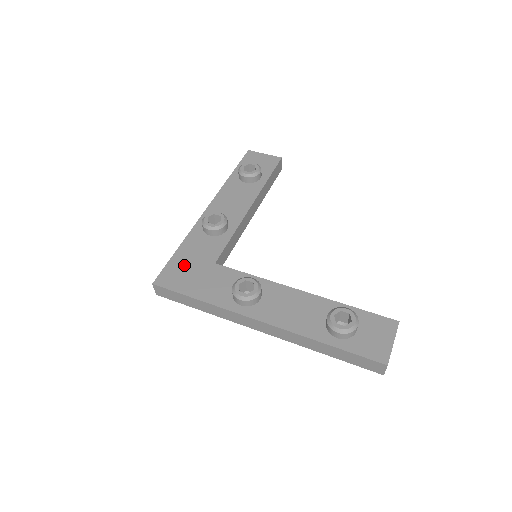
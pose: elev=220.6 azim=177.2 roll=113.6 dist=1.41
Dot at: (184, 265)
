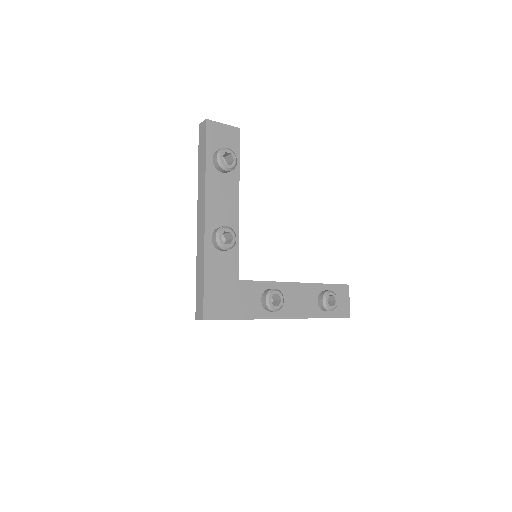
Dot at: (218, 291)
